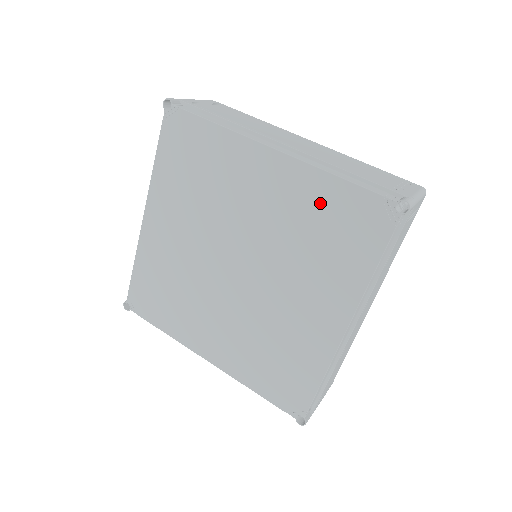
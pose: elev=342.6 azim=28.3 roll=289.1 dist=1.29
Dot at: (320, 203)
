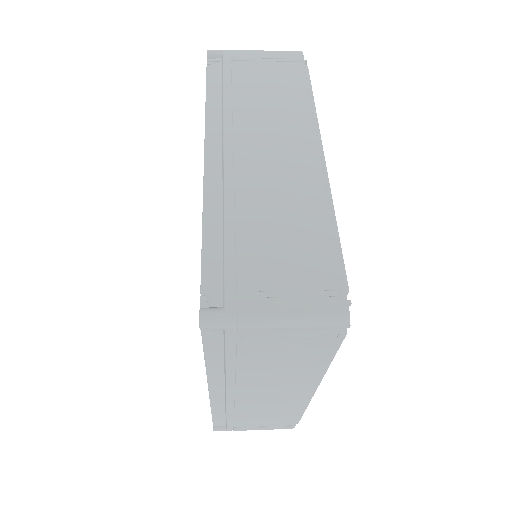
Dot at: occluded
